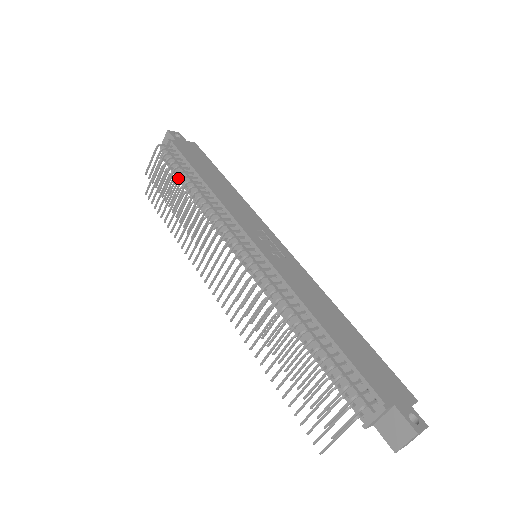
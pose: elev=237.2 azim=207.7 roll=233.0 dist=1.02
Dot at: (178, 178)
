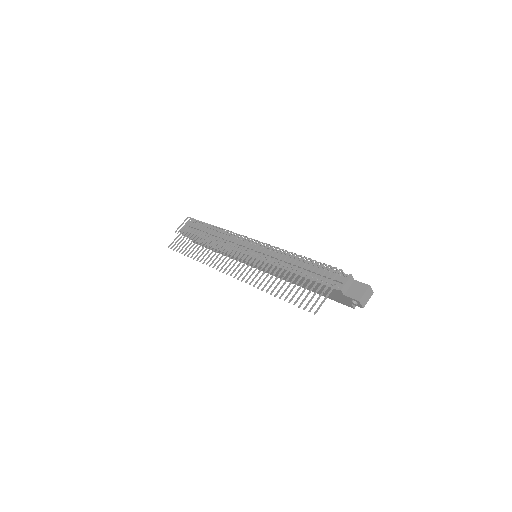
Dot at: occluded
